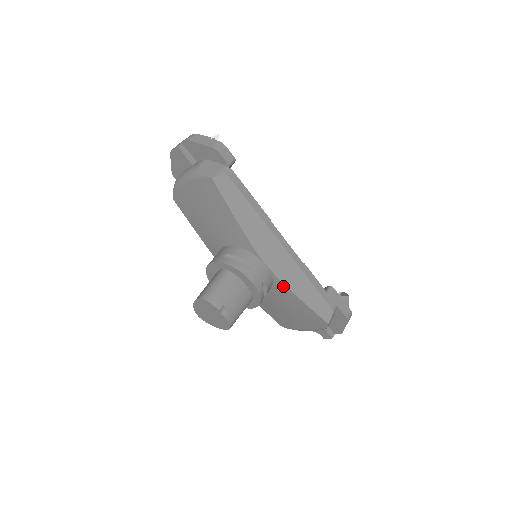
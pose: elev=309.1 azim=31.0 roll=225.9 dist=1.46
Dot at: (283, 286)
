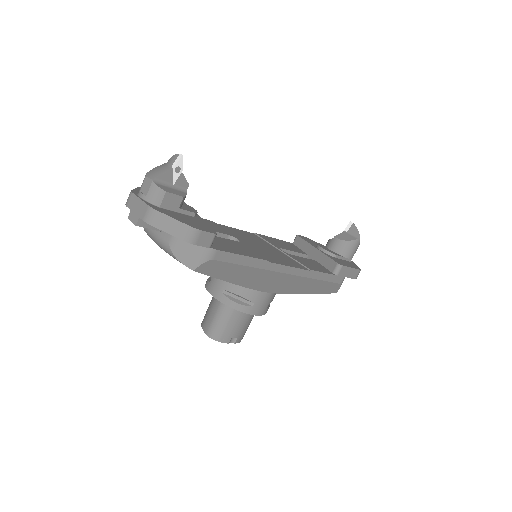
Dot at: (289, 293)
